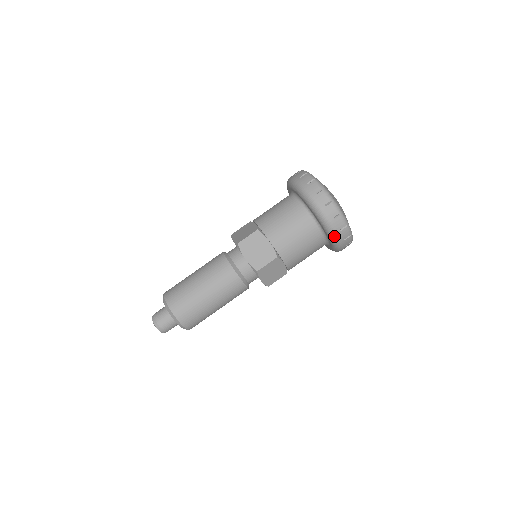
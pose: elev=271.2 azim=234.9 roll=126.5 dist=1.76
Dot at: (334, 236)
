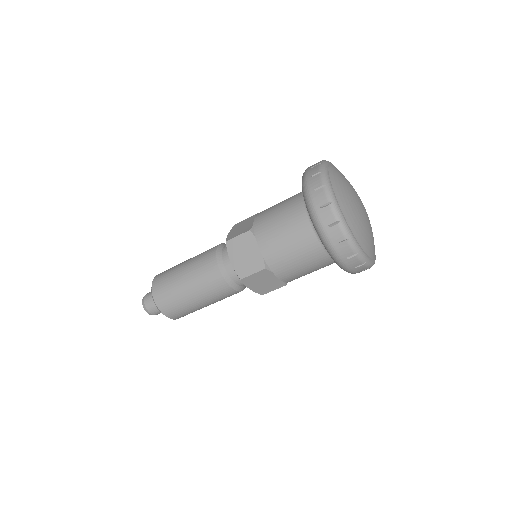
Dot at: occluded
